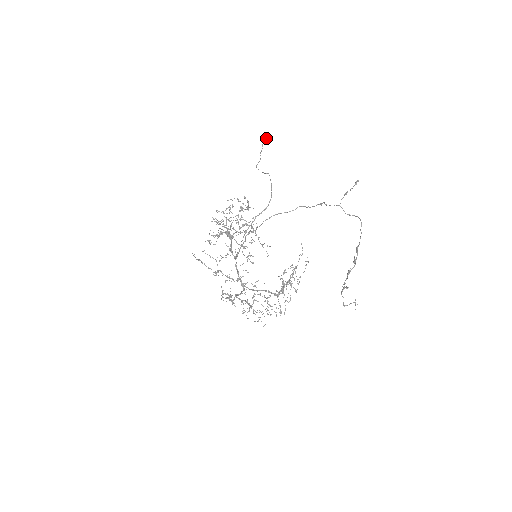
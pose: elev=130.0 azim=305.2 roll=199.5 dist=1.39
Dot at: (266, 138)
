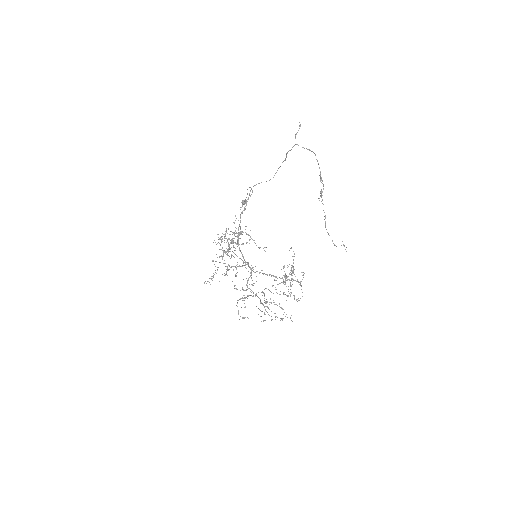
Dot at: (243, 201)
